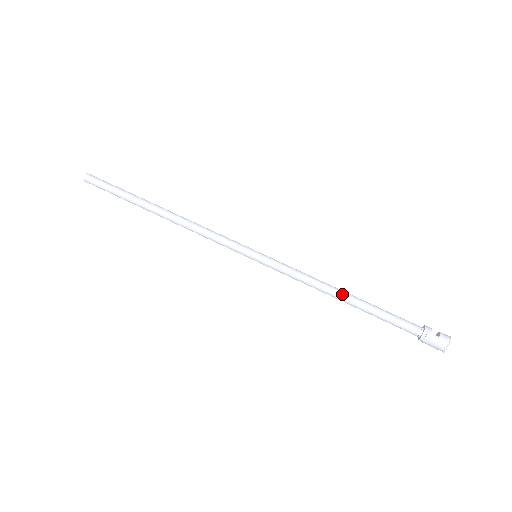
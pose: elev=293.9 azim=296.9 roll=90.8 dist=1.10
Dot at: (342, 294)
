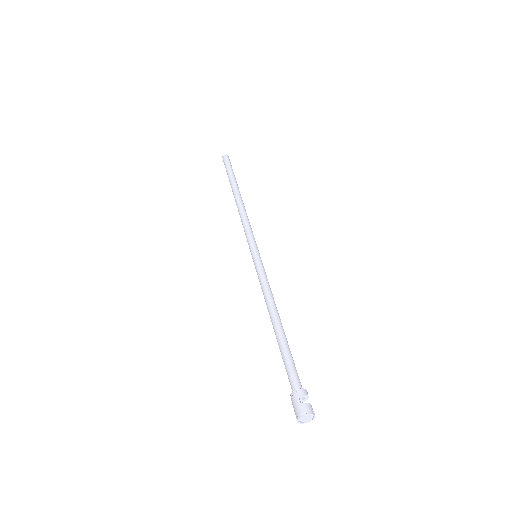
Dot at: (274, 318)
